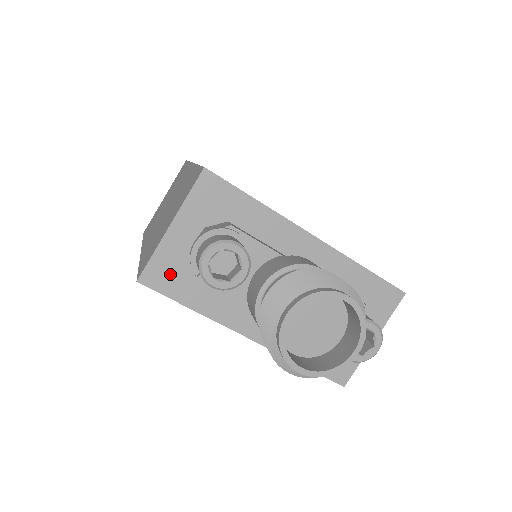
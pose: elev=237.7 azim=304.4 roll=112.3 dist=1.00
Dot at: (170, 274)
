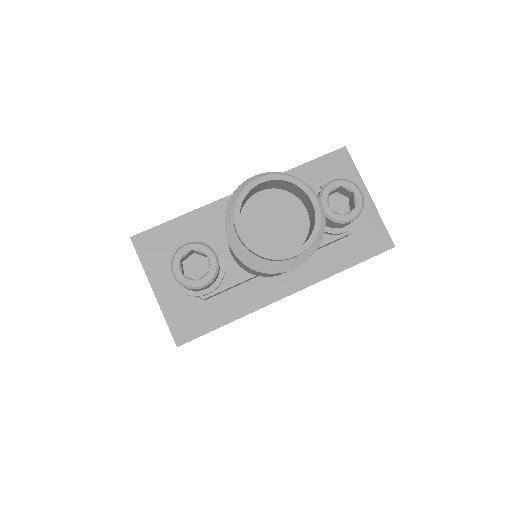
Dot at: (190, 318)
